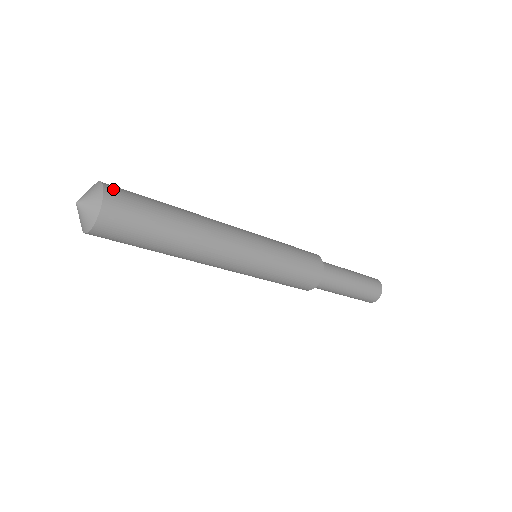
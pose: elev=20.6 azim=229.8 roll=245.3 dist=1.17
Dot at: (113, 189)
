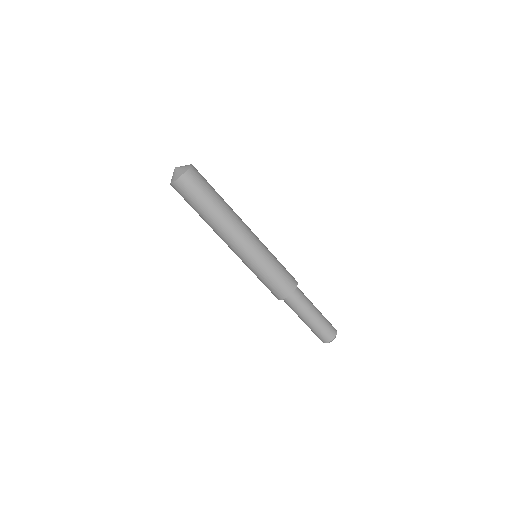
Dot at: occluded
